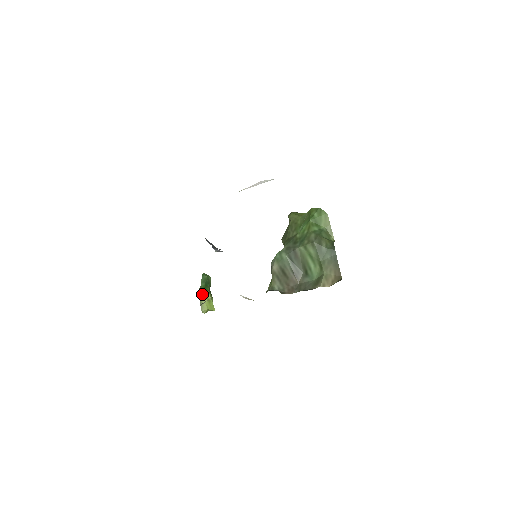
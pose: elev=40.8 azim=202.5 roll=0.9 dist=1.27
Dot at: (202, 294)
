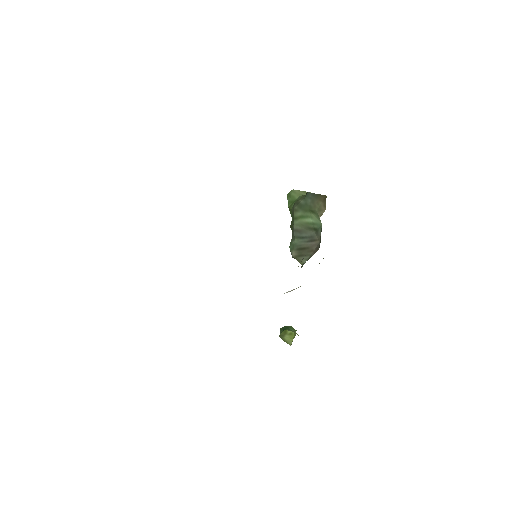
Dot at: (282, 336)
